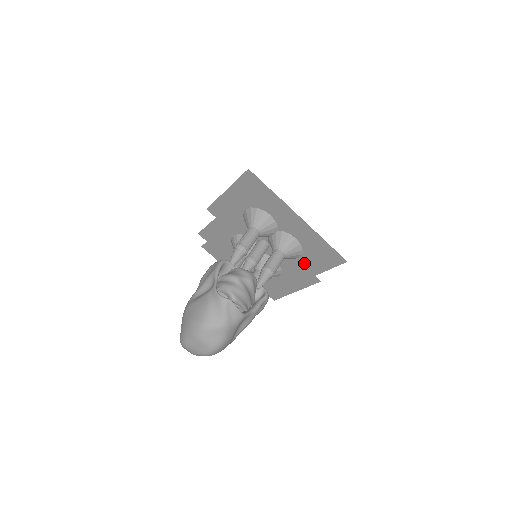
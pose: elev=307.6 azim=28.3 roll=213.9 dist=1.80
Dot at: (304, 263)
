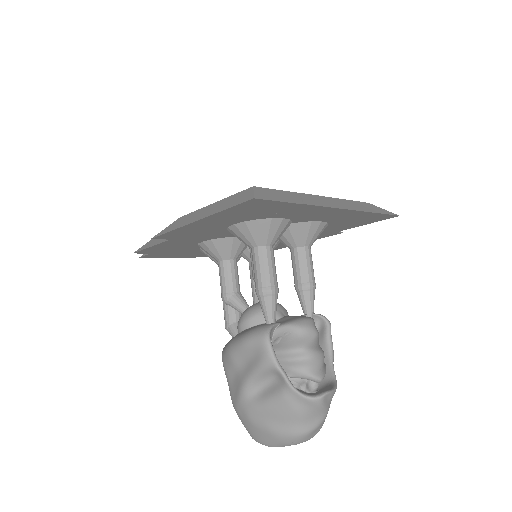
Dot at: (324, 230)
